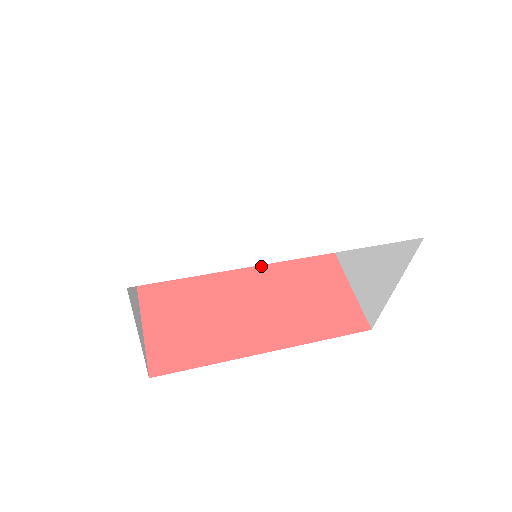
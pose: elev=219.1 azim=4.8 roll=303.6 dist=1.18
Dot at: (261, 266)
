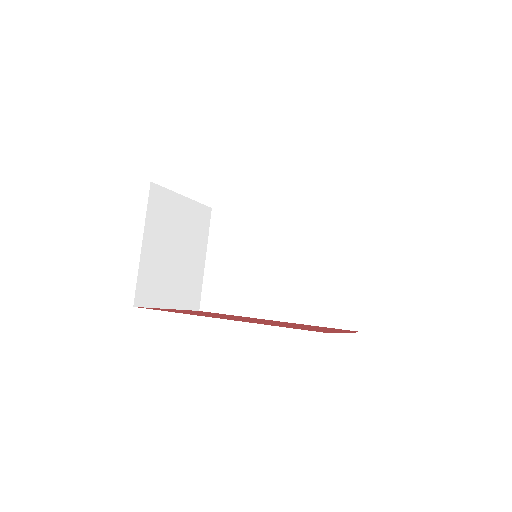
Dot at: (282, 322)
